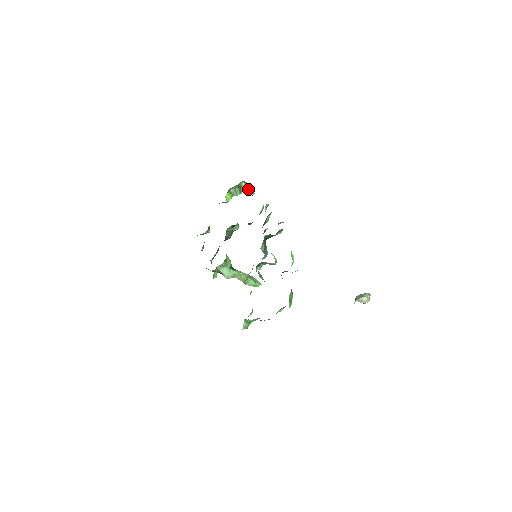
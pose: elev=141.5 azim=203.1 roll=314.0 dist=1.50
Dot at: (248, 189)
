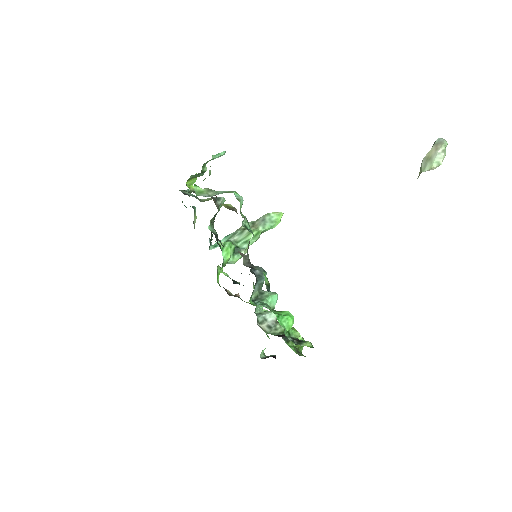
Dot at: (213, 158)
